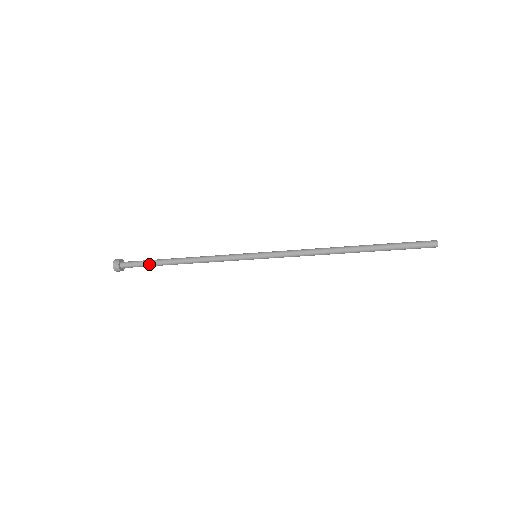
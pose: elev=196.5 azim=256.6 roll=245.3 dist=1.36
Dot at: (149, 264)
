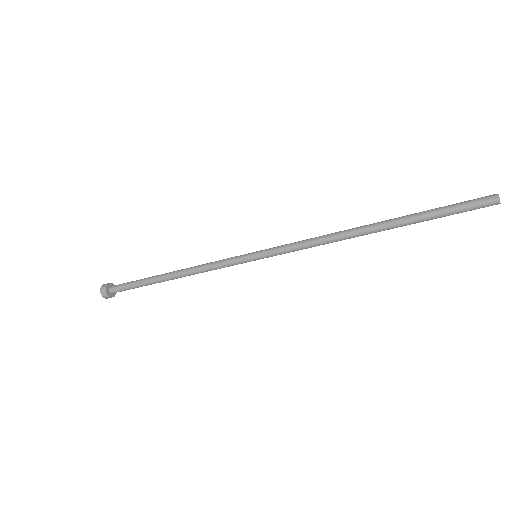
Dot at: (138, 283)
